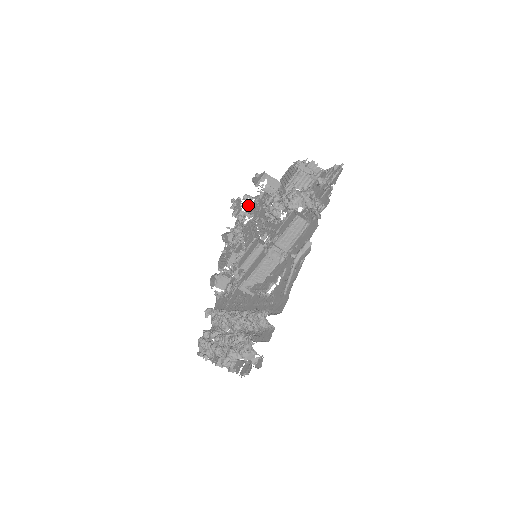
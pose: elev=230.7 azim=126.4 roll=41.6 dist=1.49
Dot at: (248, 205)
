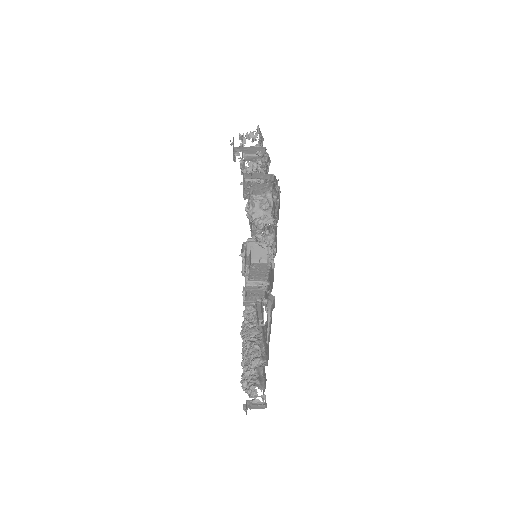
Dot at: occluded
